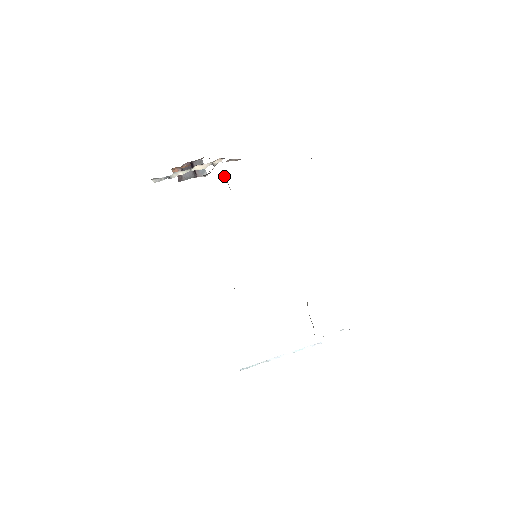
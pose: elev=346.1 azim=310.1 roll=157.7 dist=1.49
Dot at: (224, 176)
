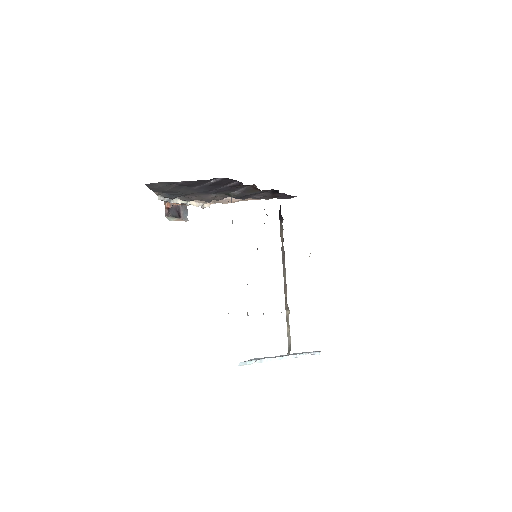
Dot at: (231, 197)
